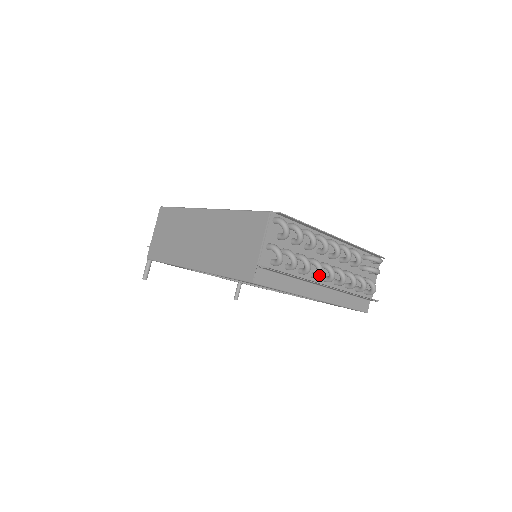
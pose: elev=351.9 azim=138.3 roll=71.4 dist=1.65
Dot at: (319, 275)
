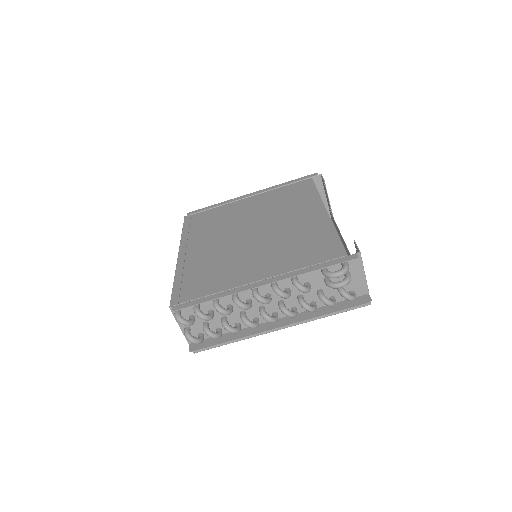
Dot at: occluded
